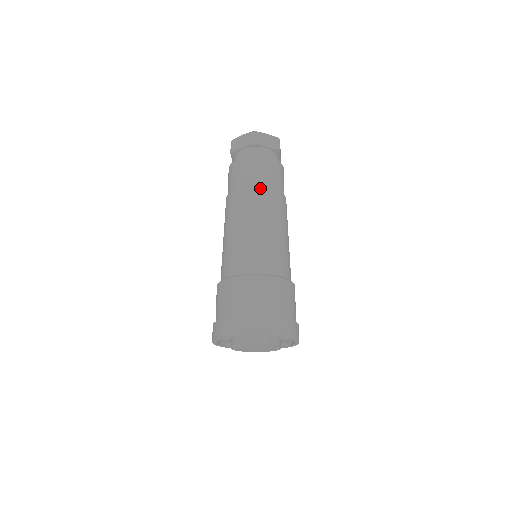
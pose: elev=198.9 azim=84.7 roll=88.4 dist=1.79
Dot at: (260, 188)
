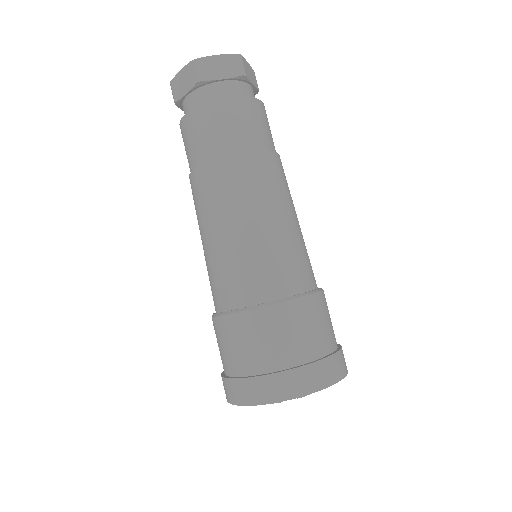
Dot at: (273, 154)
